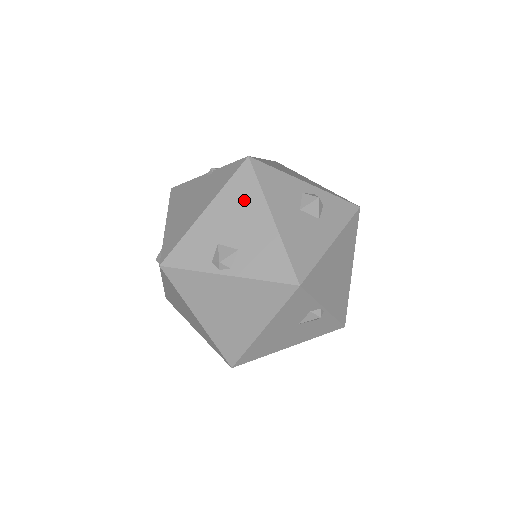
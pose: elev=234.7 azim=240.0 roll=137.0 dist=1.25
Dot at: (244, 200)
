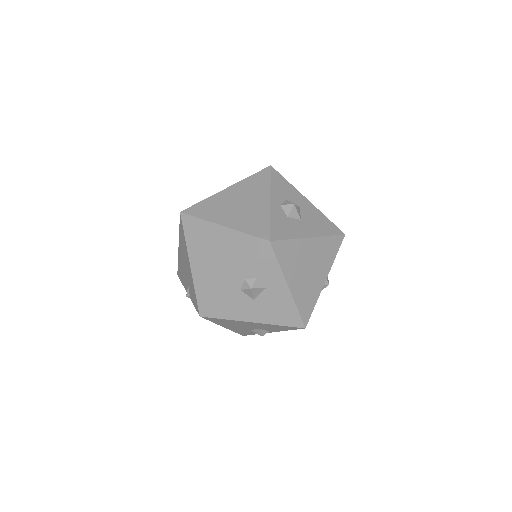
Dot at: (230, 323)
